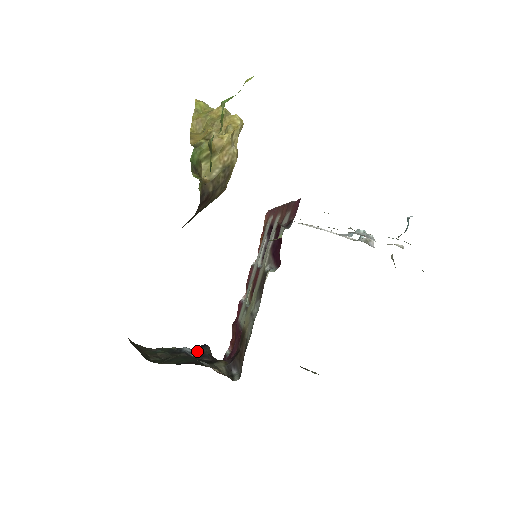
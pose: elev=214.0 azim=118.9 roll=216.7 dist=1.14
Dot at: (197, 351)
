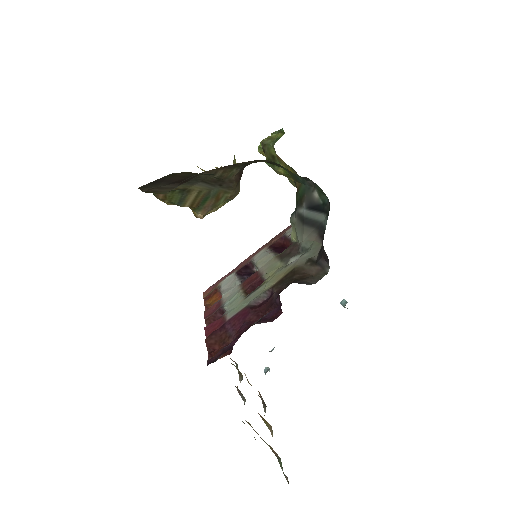
Dot at: occluded
